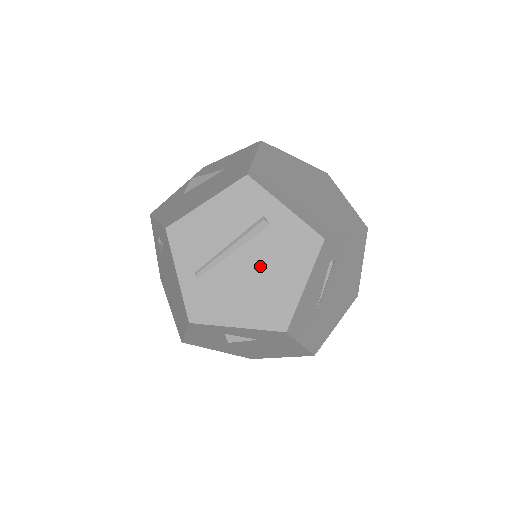
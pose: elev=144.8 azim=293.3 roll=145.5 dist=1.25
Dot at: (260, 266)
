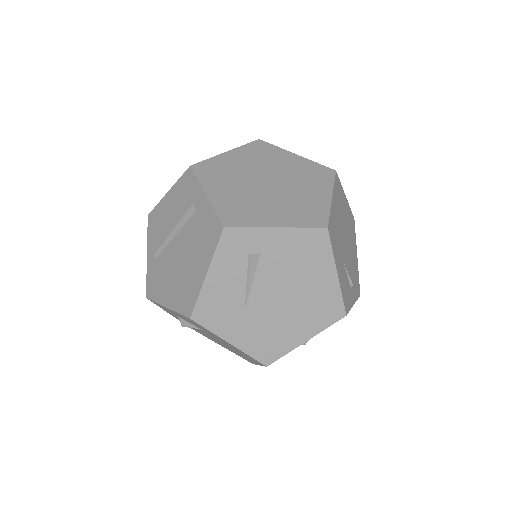
Dot at: (185, 251)
